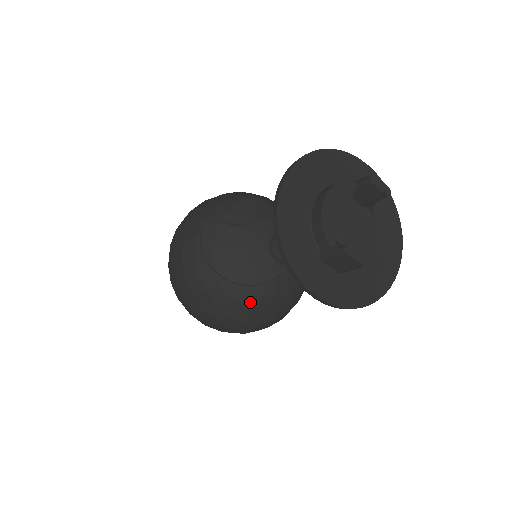
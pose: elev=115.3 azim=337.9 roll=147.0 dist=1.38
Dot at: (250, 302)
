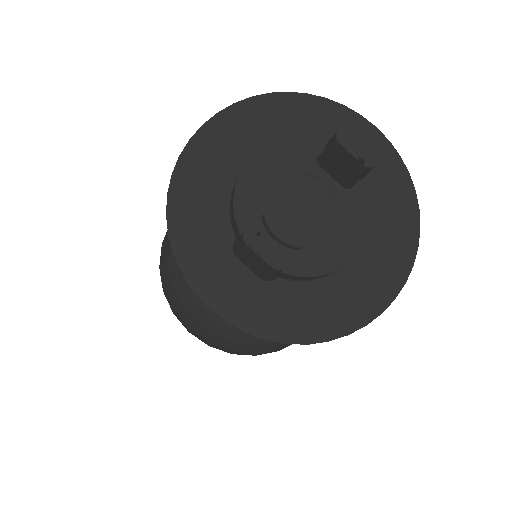
Dot at: occluded
